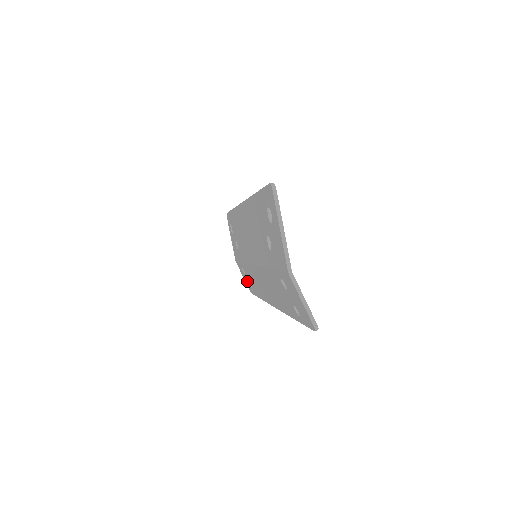
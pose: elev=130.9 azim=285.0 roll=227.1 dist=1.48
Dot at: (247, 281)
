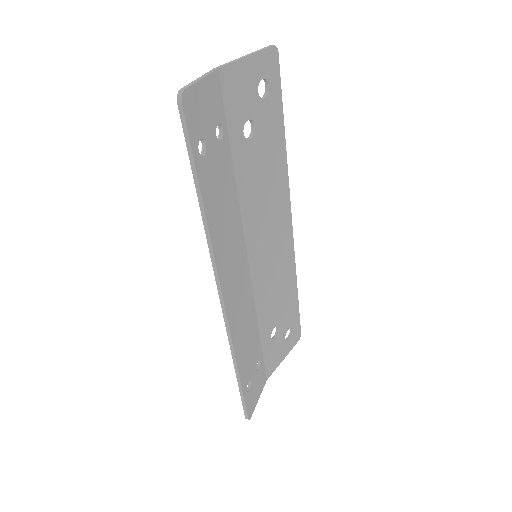
Dot at: occluded
